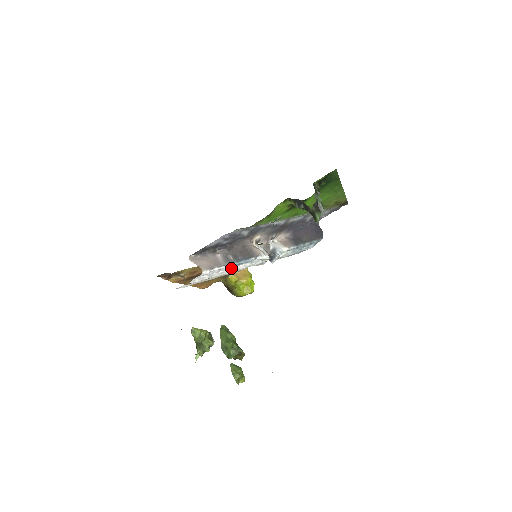
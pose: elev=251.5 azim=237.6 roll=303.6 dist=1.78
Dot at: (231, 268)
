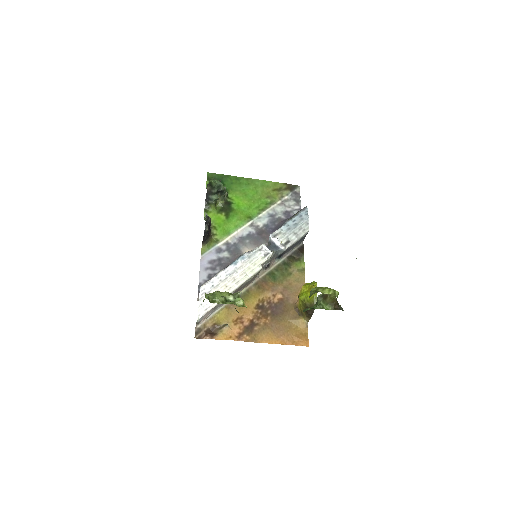
Dot at: (232, 272)
